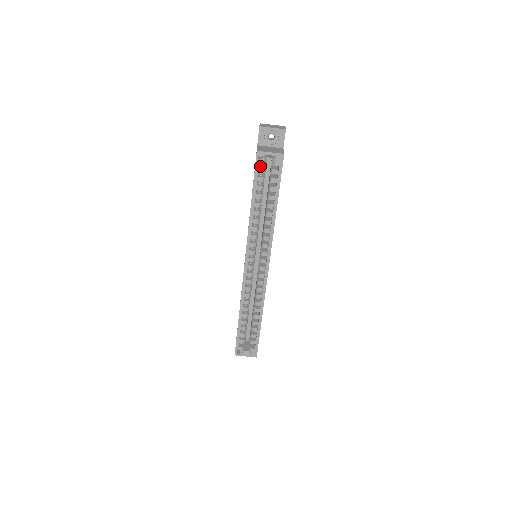
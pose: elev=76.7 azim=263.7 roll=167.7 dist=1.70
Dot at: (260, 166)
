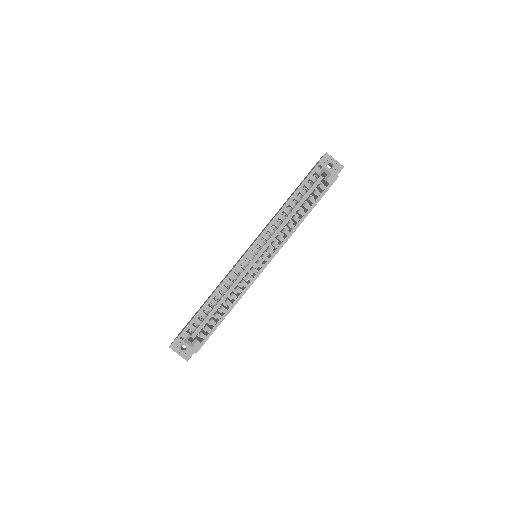
Dot at: (313, 177)
